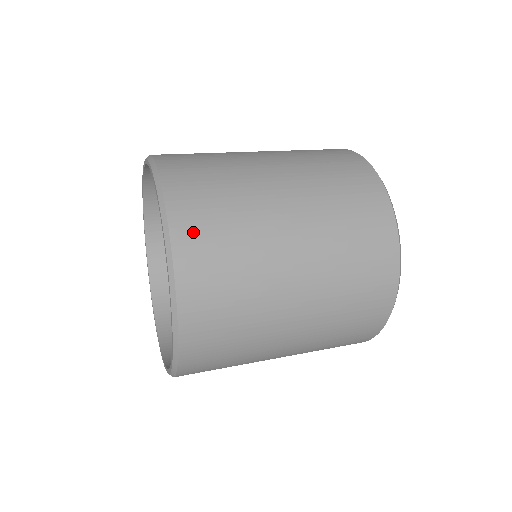
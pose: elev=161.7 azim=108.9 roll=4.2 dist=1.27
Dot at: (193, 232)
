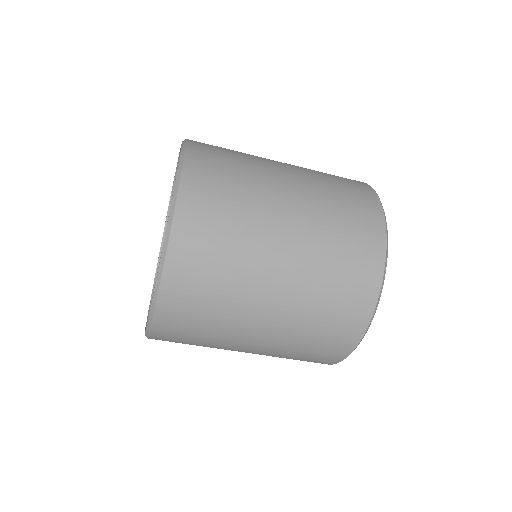
Dot at: (203, 165)
